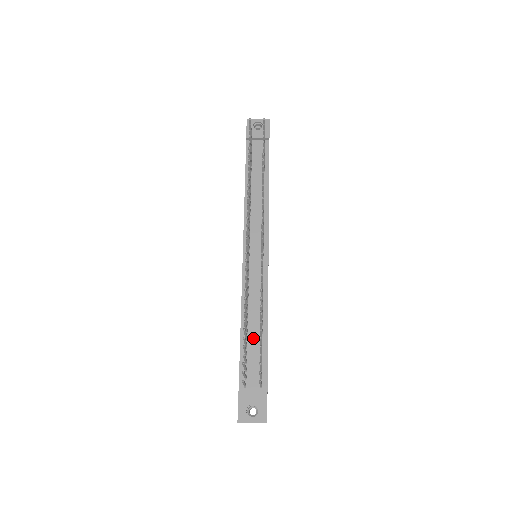
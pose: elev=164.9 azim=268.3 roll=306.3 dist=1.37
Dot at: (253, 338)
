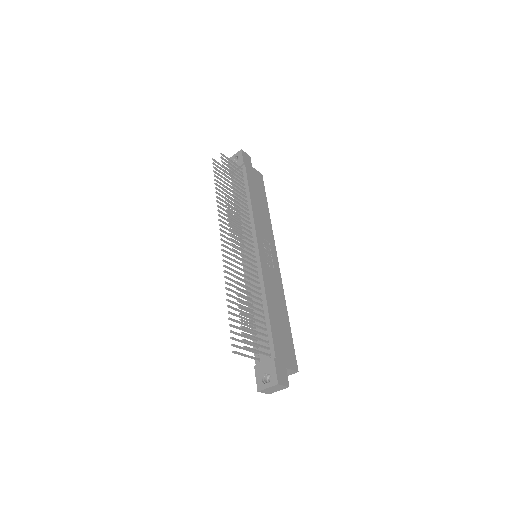
Dot at: occluded
